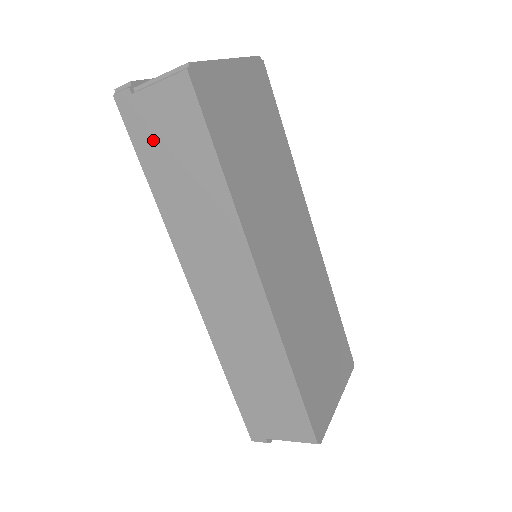
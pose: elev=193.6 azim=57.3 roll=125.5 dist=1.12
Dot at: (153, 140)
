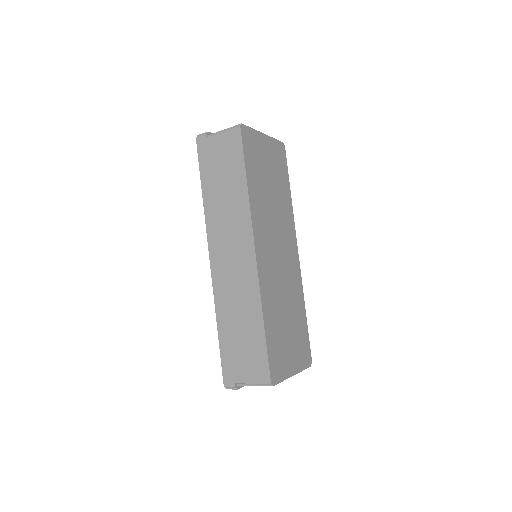
Dot at: (212, 163)
